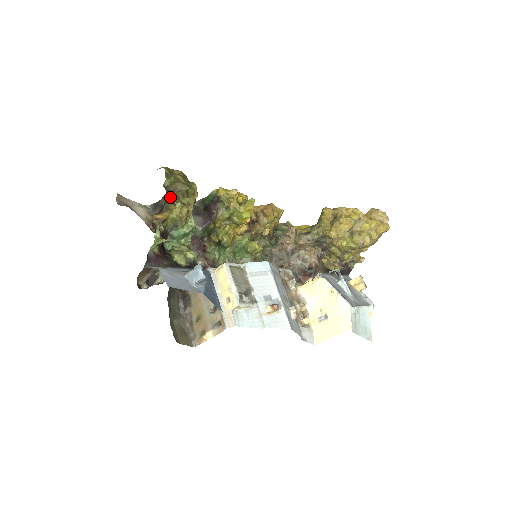
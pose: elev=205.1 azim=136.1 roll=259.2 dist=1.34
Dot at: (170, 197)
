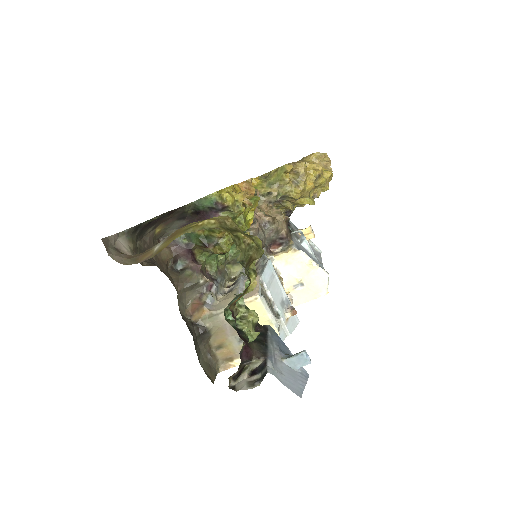
Dot at: (245, 272)
